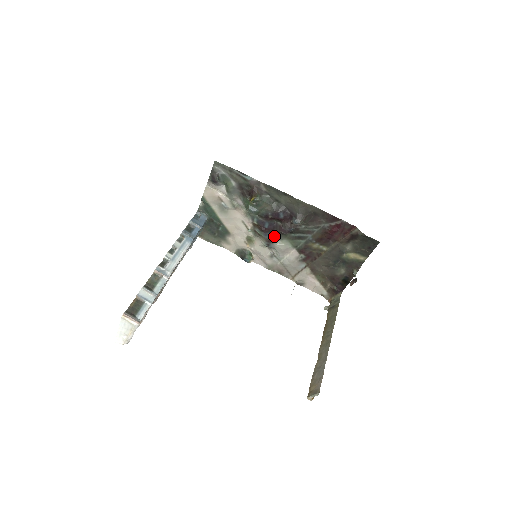
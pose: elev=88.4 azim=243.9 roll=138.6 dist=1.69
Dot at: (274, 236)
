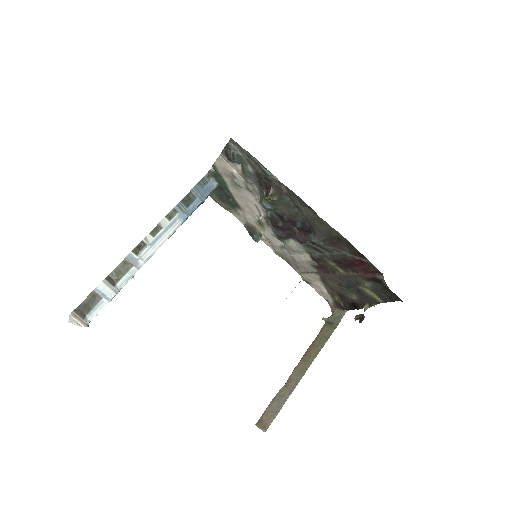
Dot at: (287, 235)
